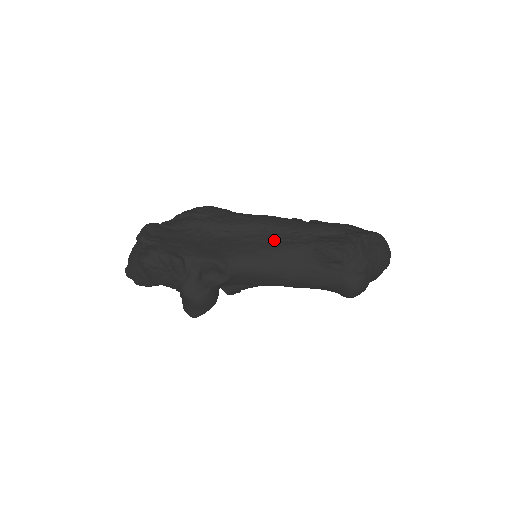
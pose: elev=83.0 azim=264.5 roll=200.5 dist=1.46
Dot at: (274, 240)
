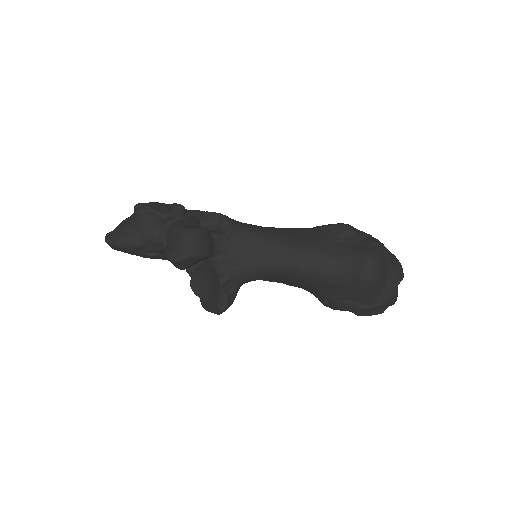
Dot at: occluded
